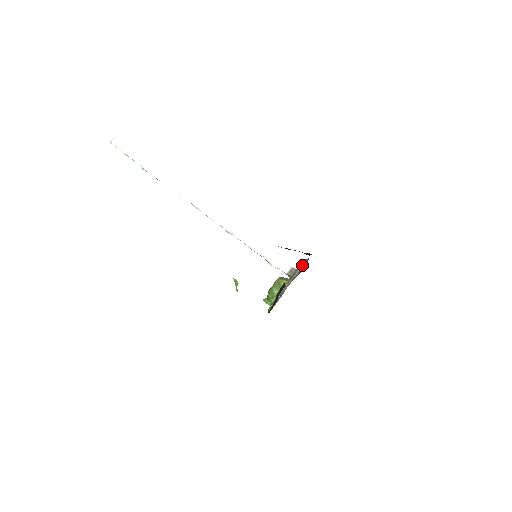
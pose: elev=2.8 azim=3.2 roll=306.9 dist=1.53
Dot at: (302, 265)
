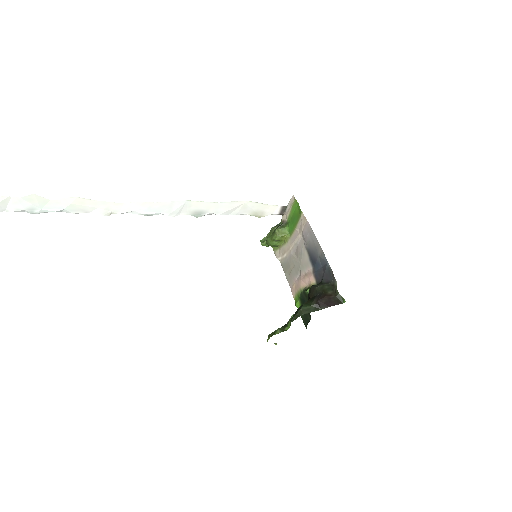
Dot at: (306, 233)
